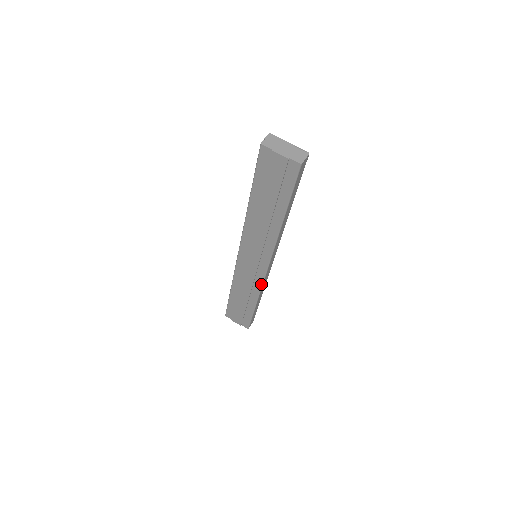
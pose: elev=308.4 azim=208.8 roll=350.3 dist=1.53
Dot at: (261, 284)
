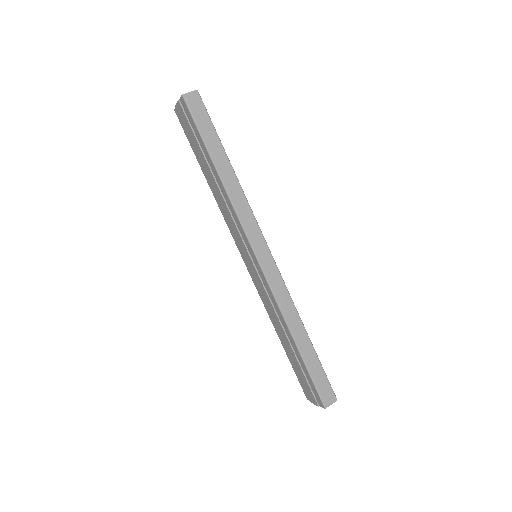
Dot at: (271, 293)
